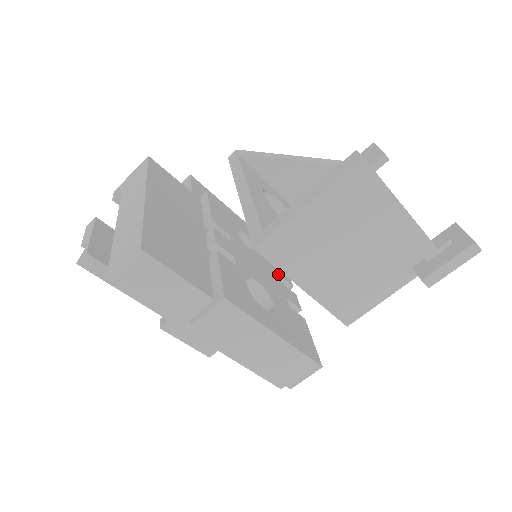
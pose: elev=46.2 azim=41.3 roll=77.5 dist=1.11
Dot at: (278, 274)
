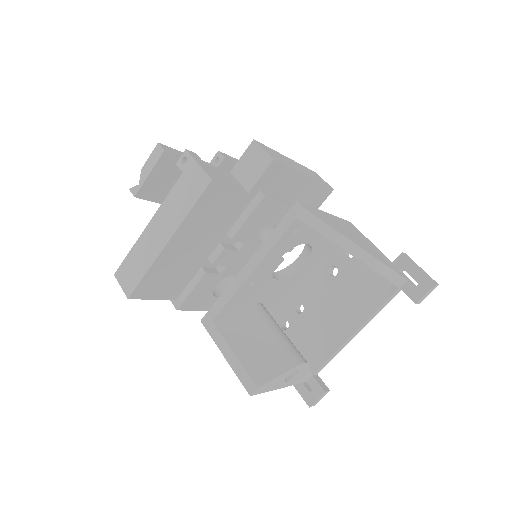
Dot at: occluded
